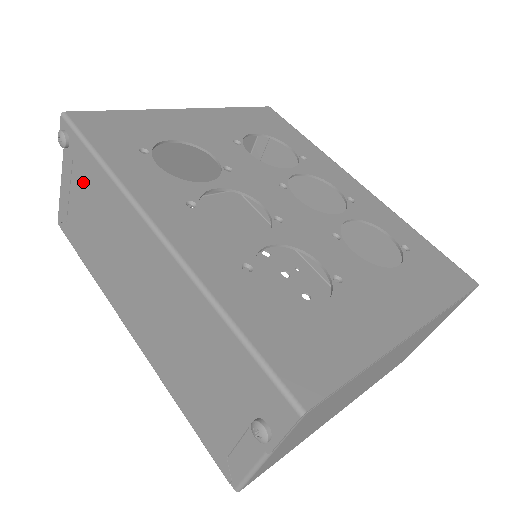
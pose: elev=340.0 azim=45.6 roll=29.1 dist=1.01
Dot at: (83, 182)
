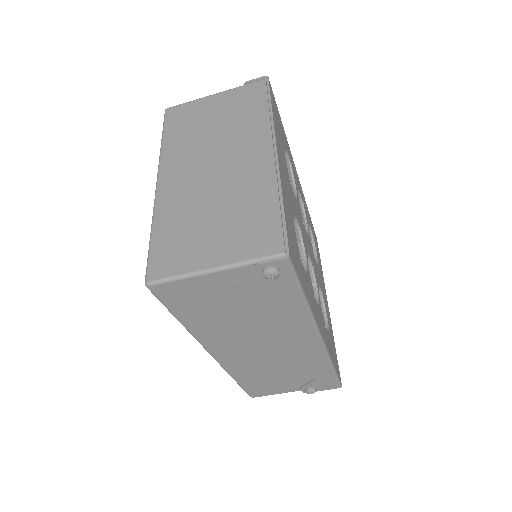
Dot at: (255, 292)
